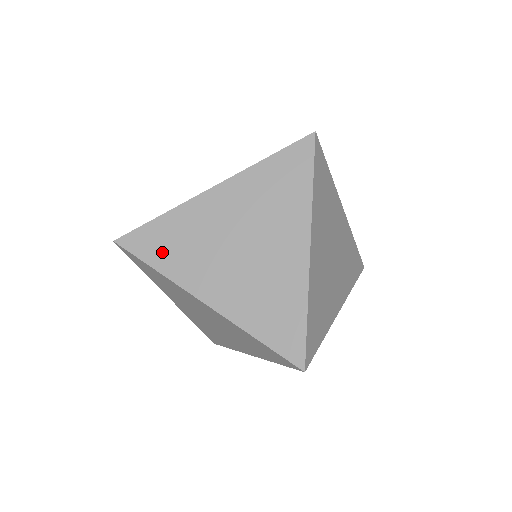
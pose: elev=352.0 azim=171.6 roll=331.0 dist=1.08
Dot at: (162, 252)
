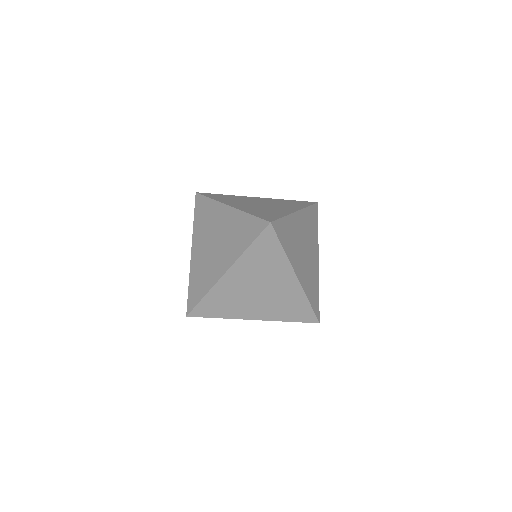
Dot at: (200, 290)
